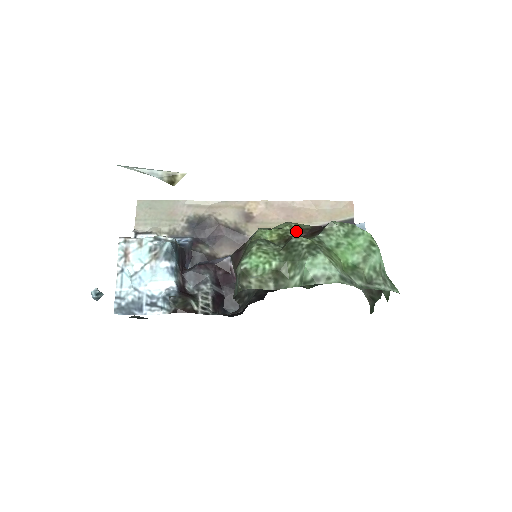
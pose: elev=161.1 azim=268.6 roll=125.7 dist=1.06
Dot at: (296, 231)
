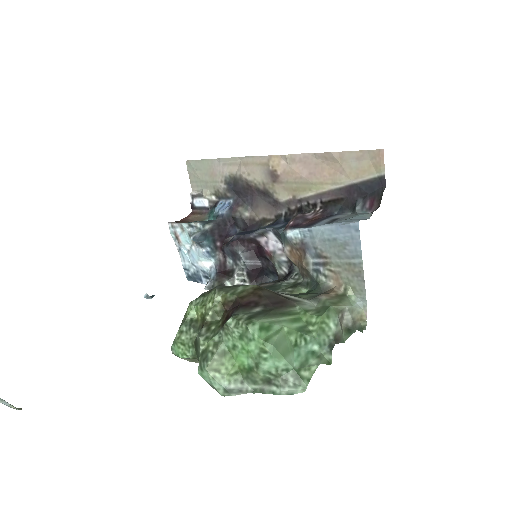
Dot at: (221, 304)
